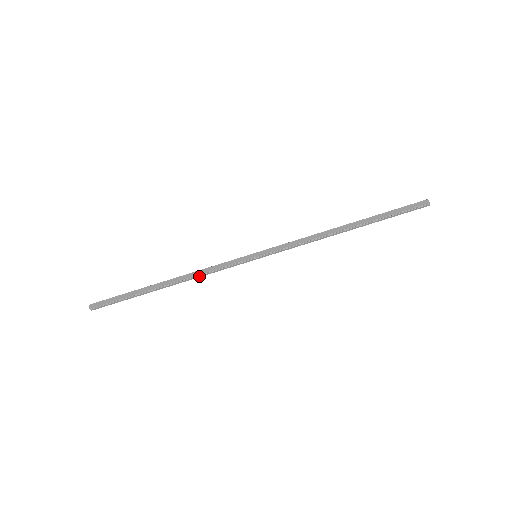
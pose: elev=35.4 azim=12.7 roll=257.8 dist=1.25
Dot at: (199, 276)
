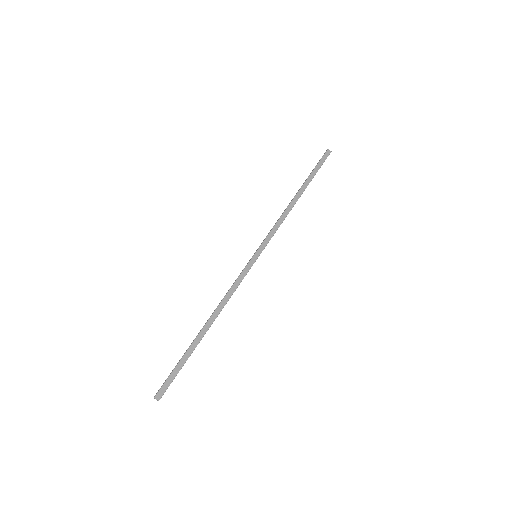
Dot at: (227, 301)
